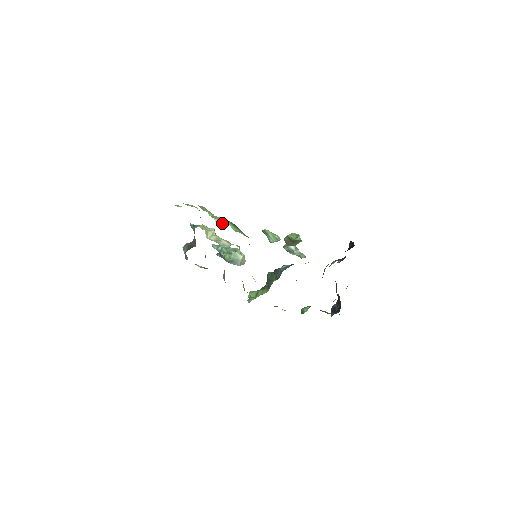
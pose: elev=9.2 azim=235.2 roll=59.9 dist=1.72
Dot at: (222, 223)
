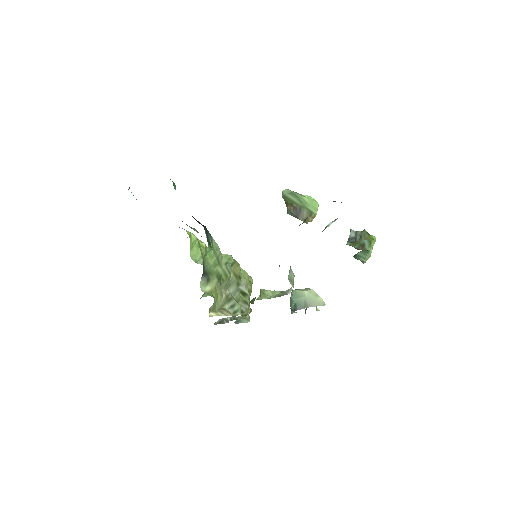
Dot at: occluded
